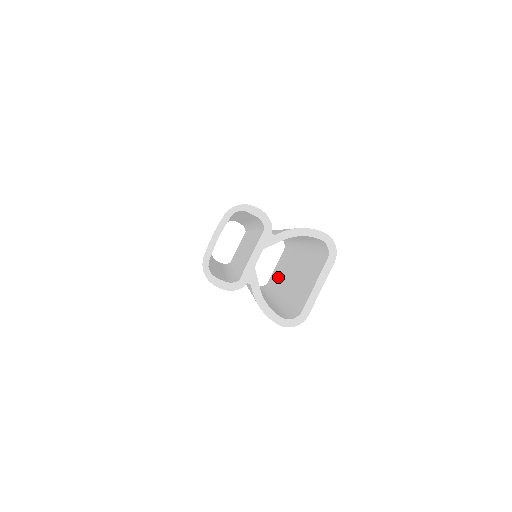
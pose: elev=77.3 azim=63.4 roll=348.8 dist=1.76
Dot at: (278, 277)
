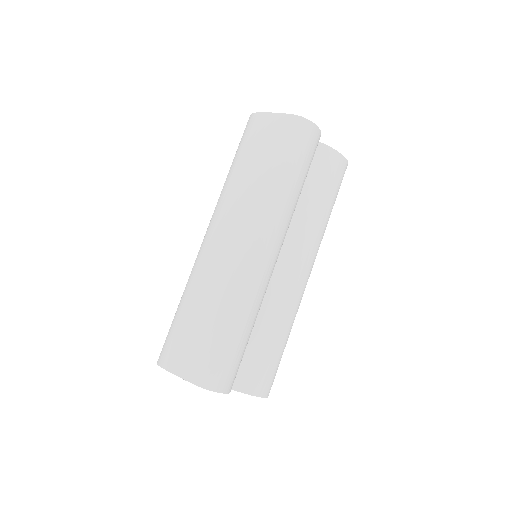
Dot at: occluded
